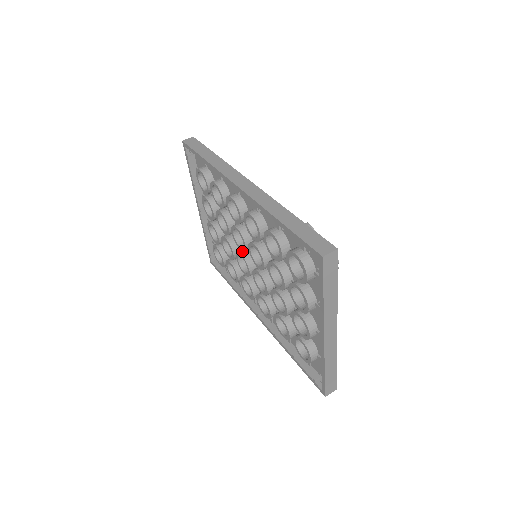
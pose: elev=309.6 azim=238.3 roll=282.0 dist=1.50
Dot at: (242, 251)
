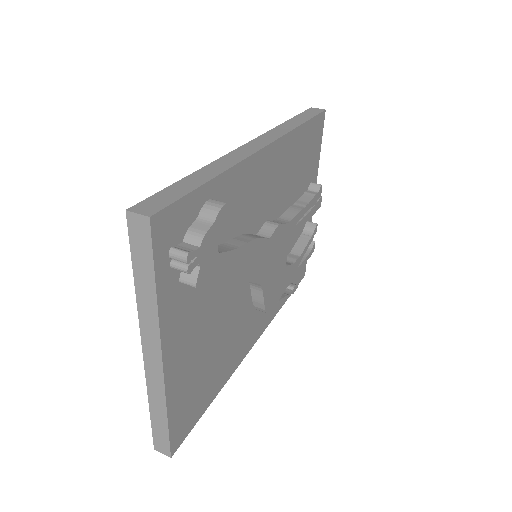
Dot at: occluded
